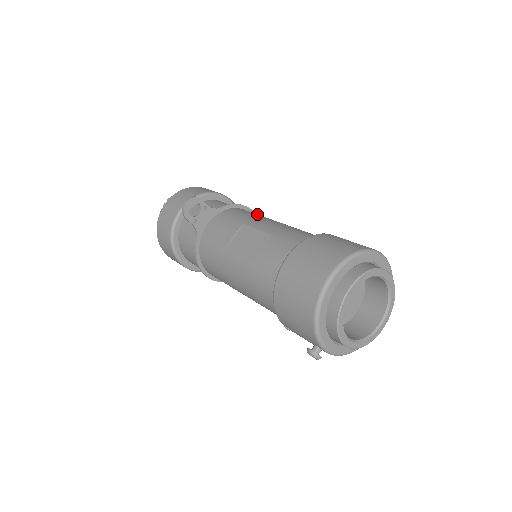
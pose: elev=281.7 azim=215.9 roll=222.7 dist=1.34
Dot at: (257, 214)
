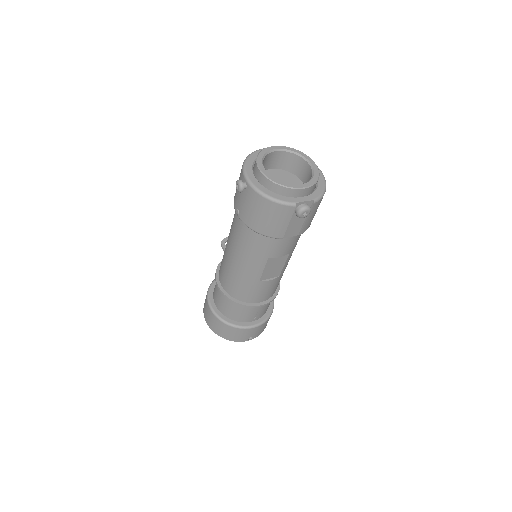
Dot at: occluded
